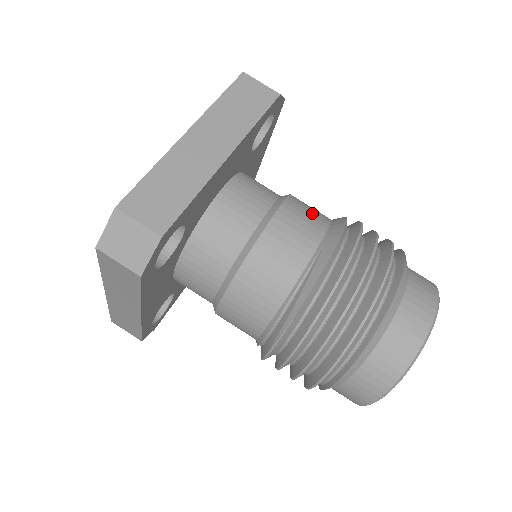
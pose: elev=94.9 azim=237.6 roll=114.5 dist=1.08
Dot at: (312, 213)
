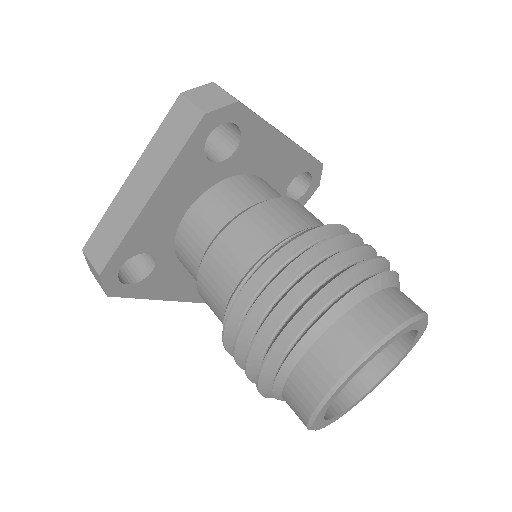
Dot at: occluded
